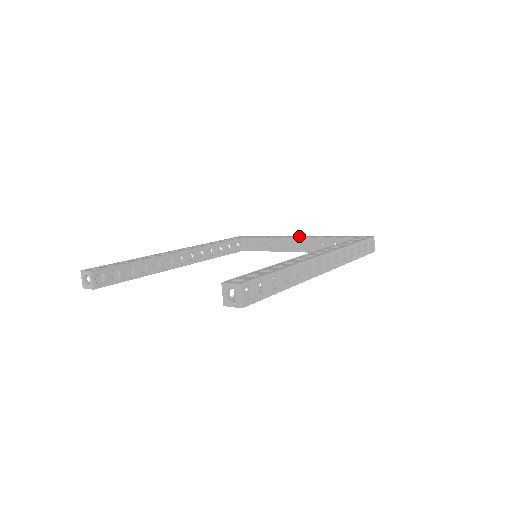
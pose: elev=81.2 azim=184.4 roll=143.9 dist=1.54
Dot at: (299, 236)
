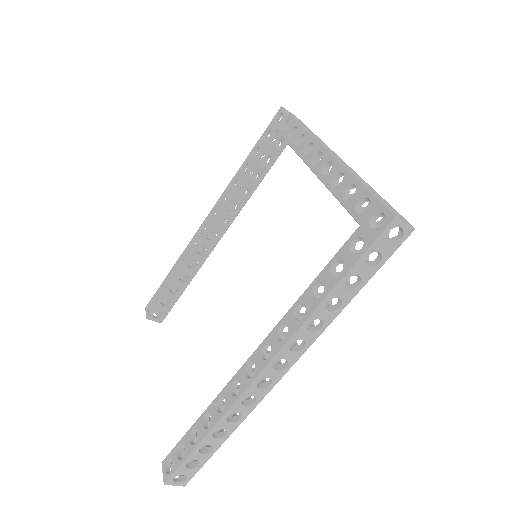
Dot at: (321, 151)
